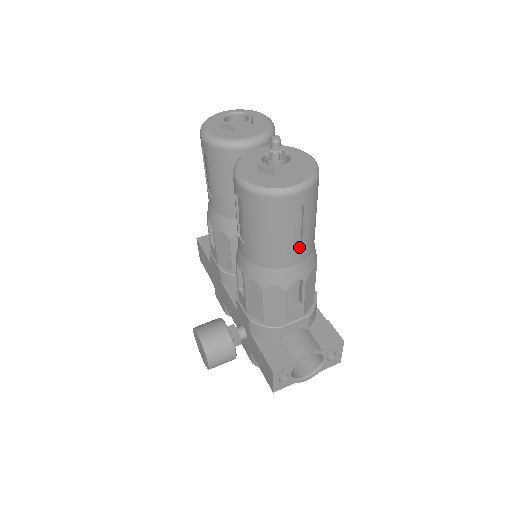
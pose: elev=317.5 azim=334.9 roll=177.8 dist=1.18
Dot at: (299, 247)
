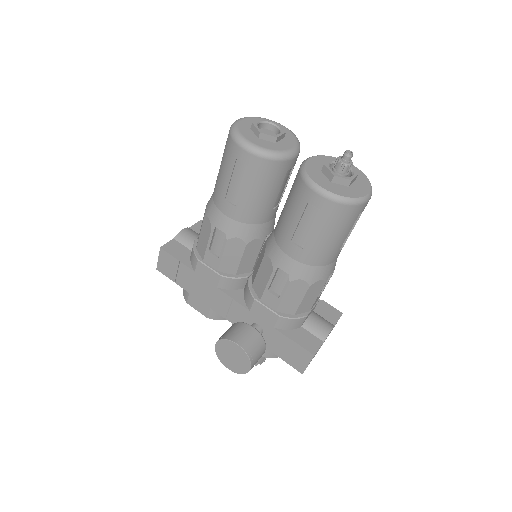
Dot at: (343, 243)
